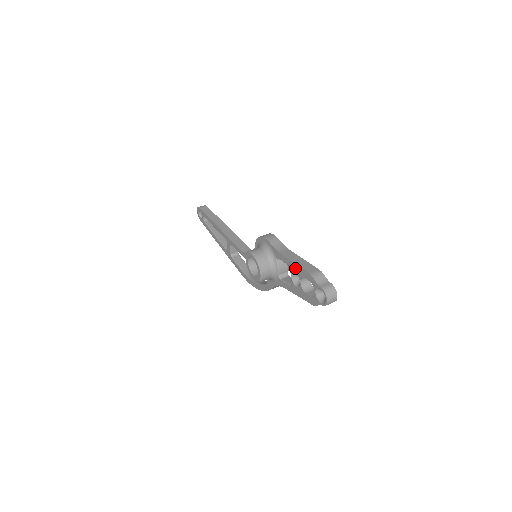
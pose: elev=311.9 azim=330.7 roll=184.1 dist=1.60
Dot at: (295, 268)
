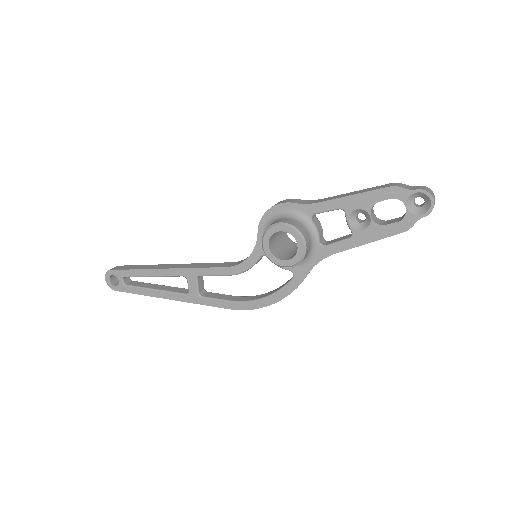
Dot at: (356, 201)
